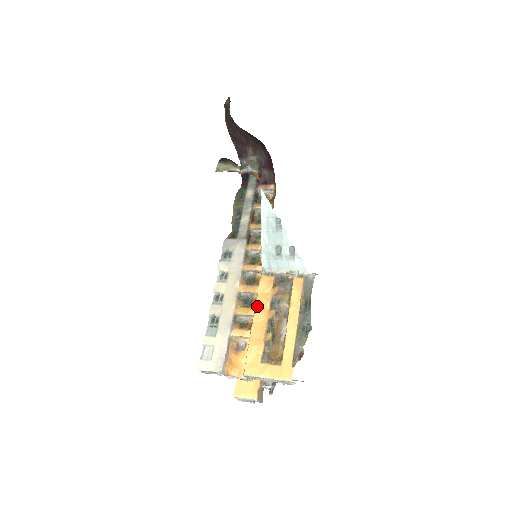
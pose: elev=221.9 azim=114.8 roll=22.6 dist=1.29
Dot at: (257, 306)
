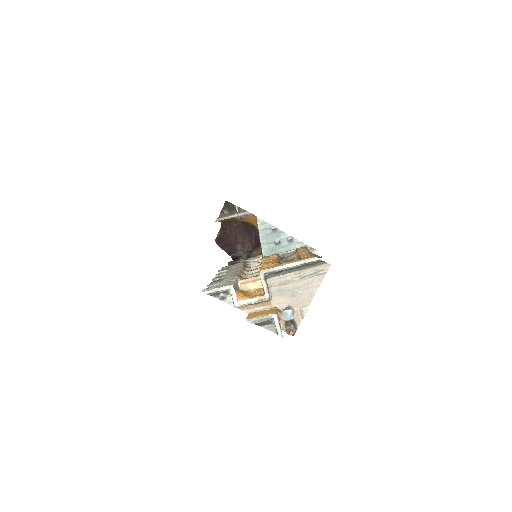
Dot at: (264, 260)
